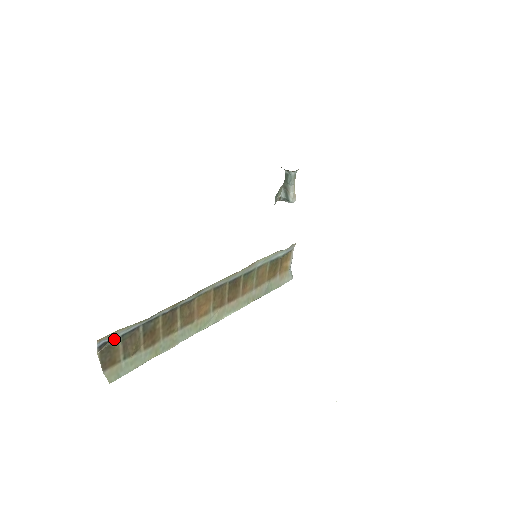
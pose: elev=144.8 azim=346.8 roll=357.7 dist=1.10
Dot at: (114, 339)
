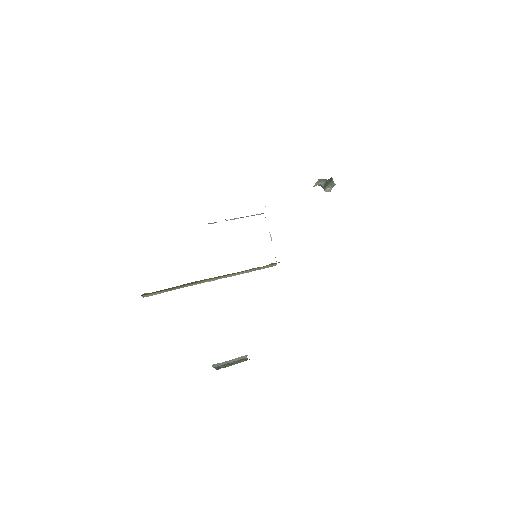
Dot at: occluded
